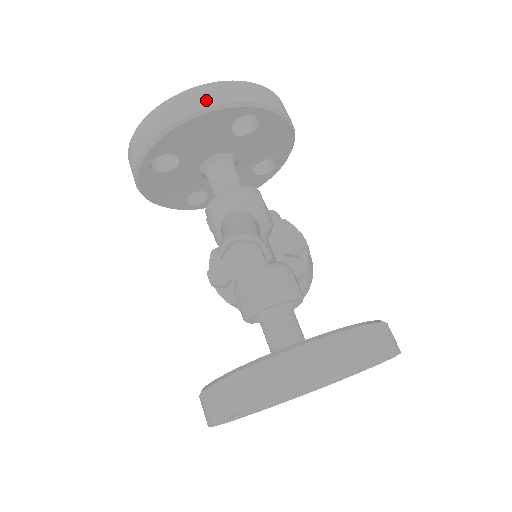
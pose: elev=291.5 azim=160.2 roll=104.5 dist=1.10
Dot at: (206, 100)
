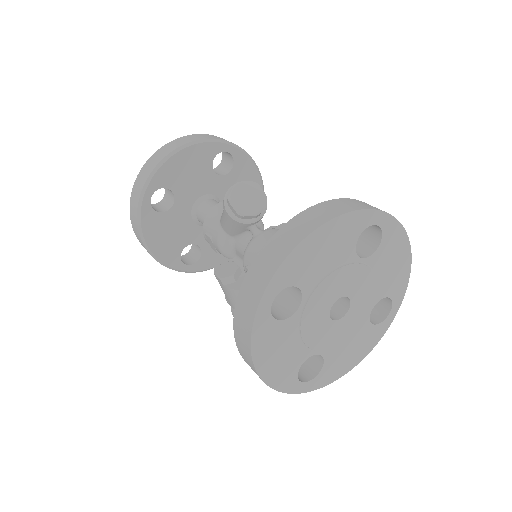
Dot at: (191, 139)
